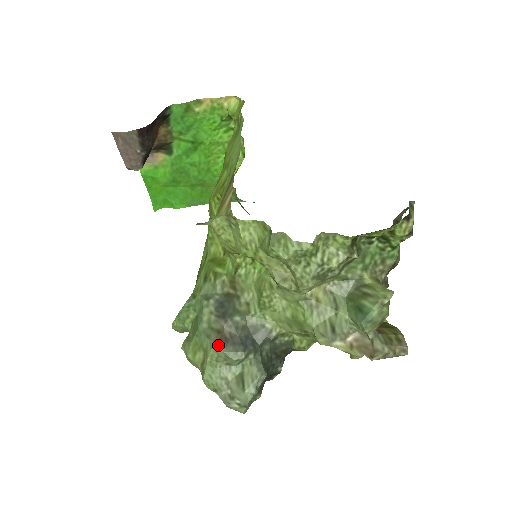
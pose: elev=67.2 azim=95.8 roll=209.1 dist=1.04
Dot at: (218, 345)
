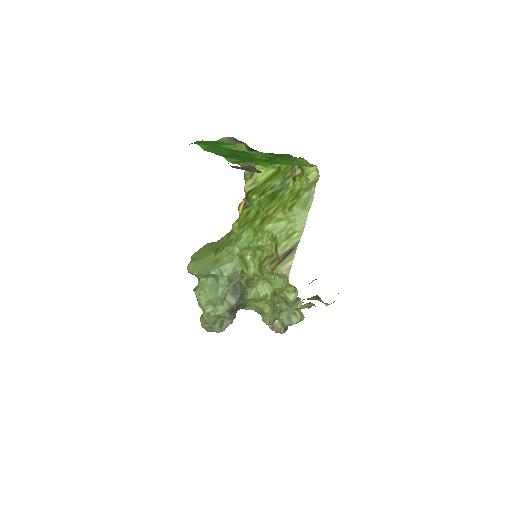
Dot at: (228, 313)
